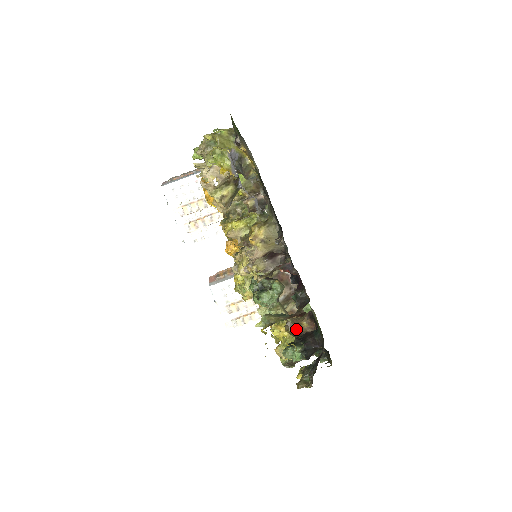
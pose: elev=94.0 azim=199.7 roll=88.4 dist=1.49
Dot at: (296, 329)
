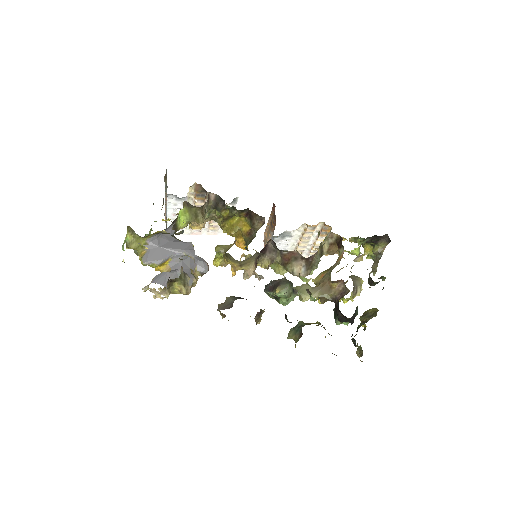
Dot at: (330, 297)
